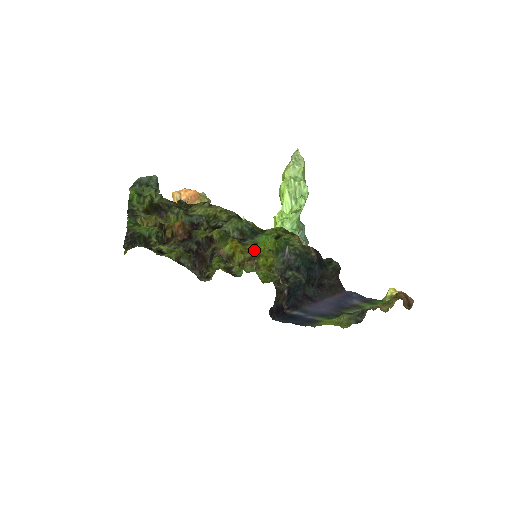
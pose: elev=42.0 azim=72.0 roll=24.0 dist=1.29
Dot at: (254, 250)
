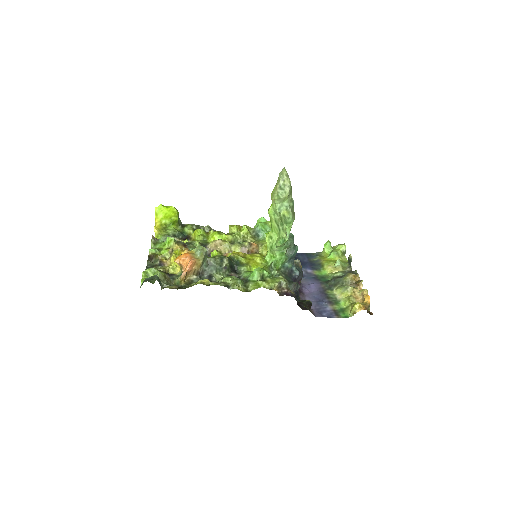
Dot at: (253, 255)
